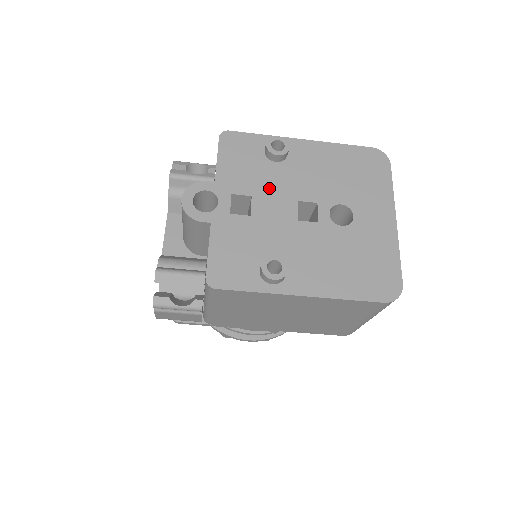
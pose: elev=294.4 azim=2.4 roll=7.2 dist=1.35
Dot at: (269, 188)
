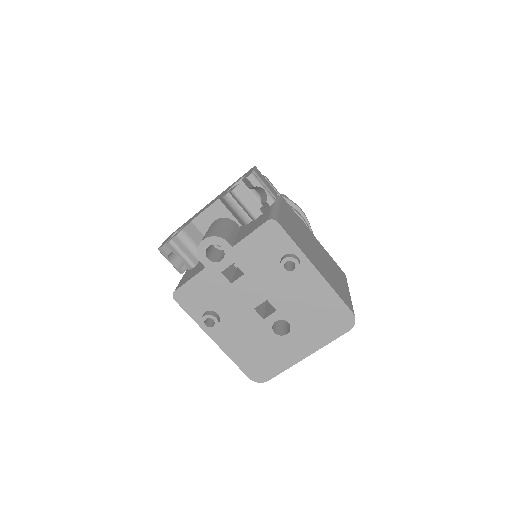
Dot at: (259, 279)
